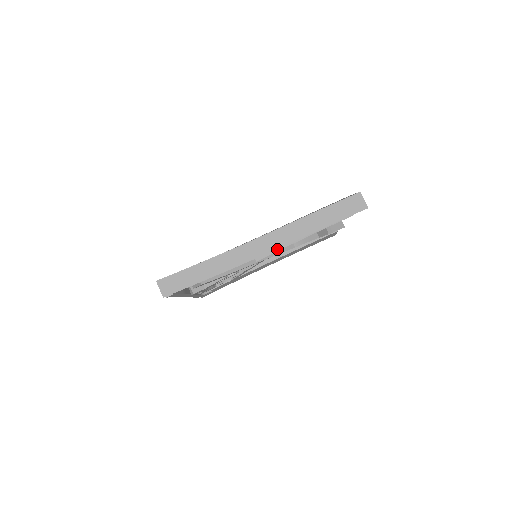
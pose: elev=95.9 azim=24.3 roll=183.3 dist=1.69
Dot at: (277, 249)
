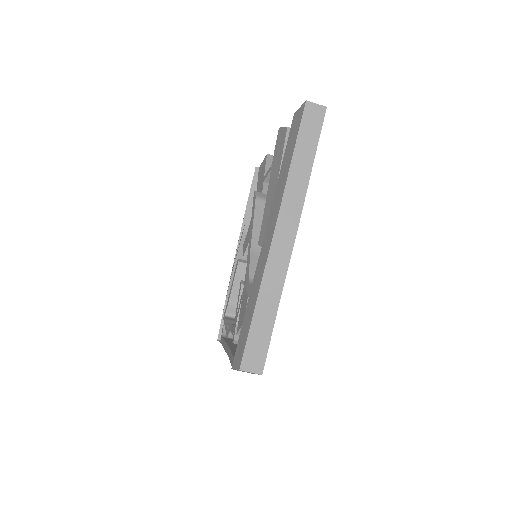
Dot at: occluded
